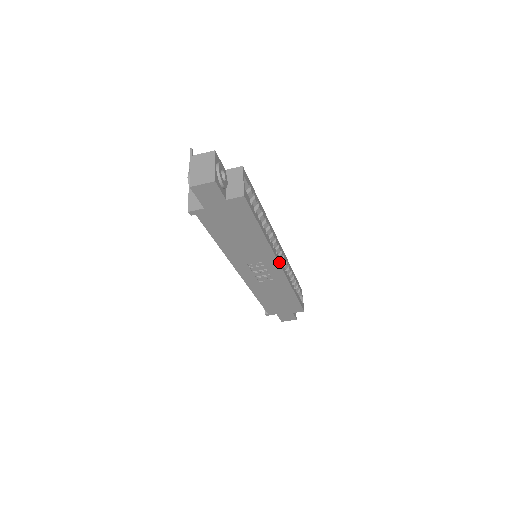
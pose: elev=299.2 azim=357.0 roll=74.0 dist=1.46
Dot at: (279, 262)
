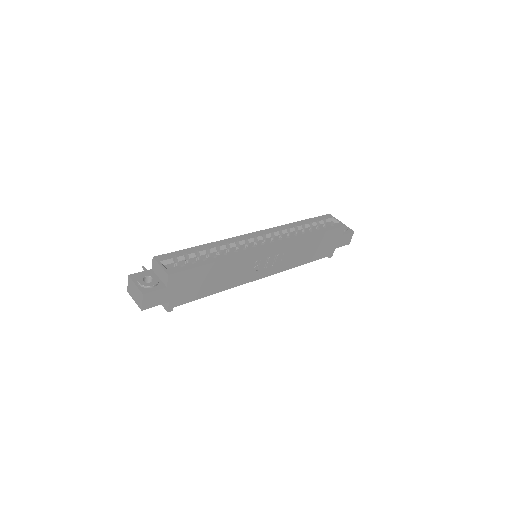
Dot at: (264, 247)
